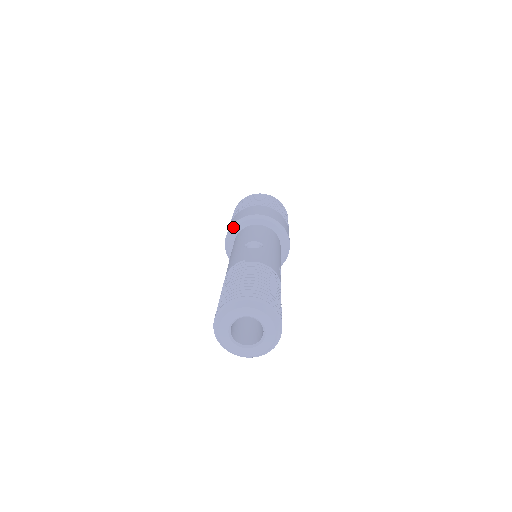
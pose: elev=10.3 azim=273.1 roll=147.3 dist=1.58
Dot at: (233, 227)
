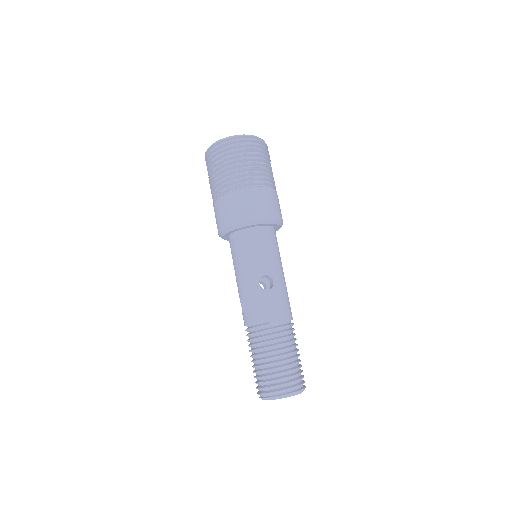
Dot at: (231, 229)
